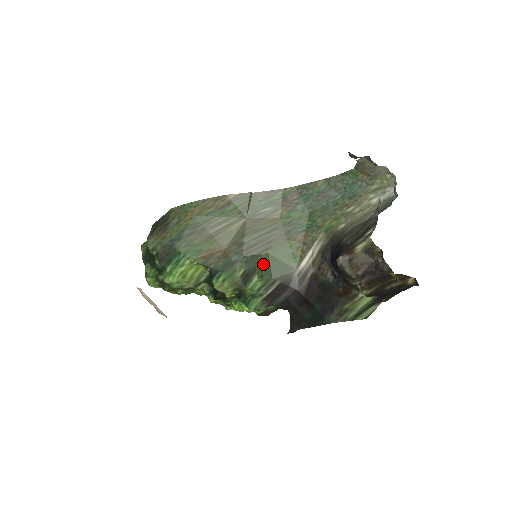
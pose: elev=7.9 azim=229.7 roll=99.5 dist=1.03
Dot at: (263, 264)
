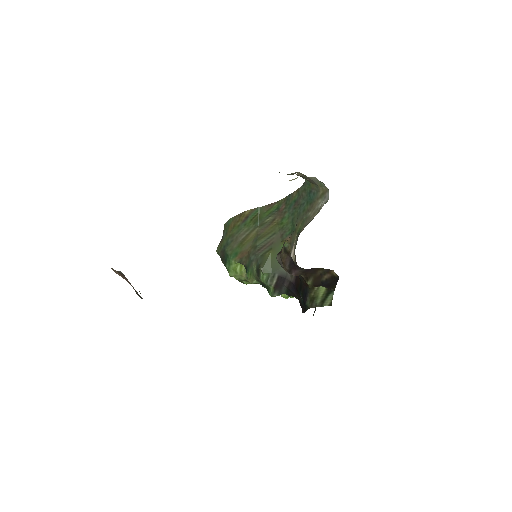
Dot at: (265, 262)
